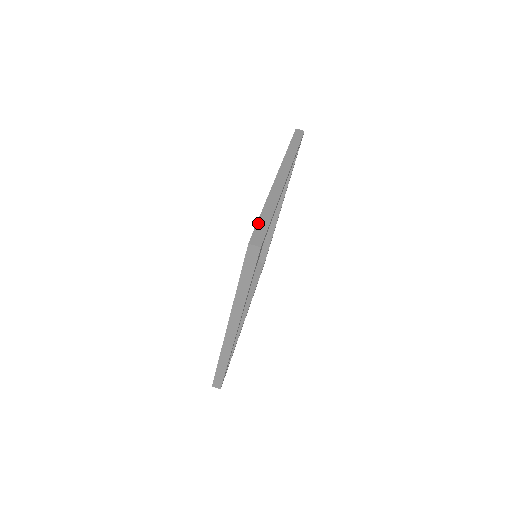
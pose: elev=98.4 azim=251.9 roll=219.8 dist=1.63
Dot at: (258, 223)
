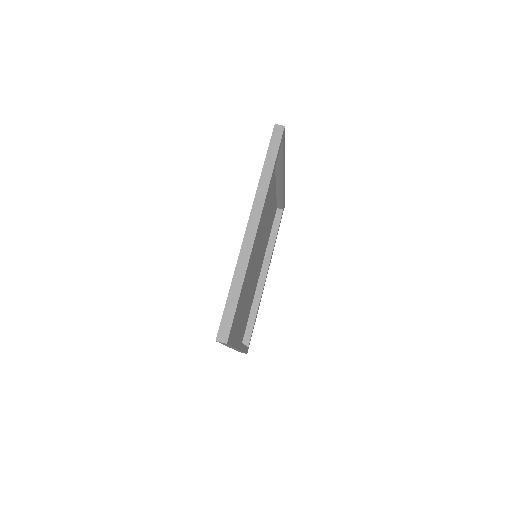
Dot at: occluded
